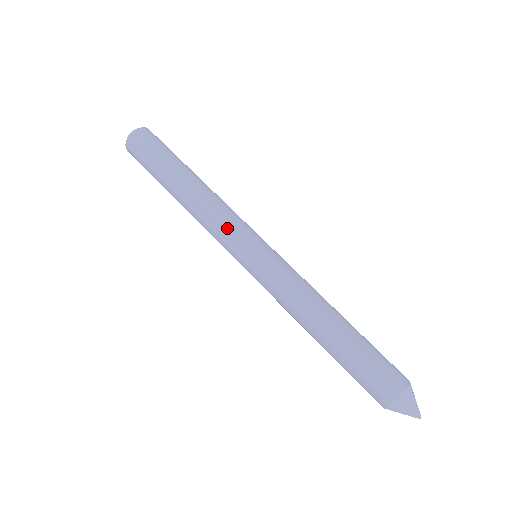
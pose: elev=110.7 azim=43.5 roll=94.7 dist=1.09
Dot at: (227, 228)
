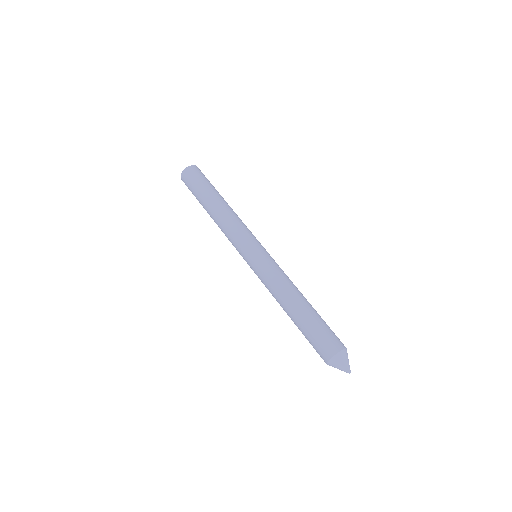
Dot at: (245, 231)
